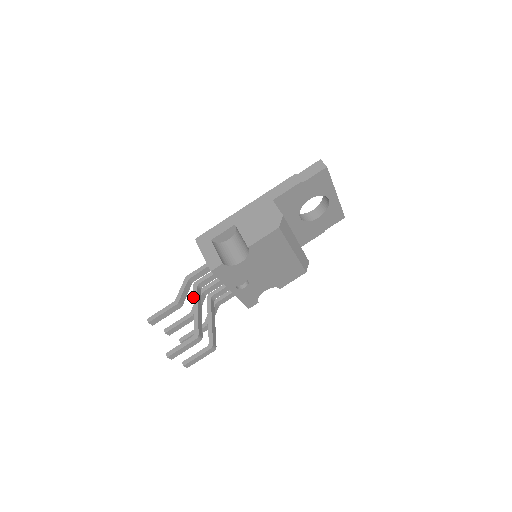
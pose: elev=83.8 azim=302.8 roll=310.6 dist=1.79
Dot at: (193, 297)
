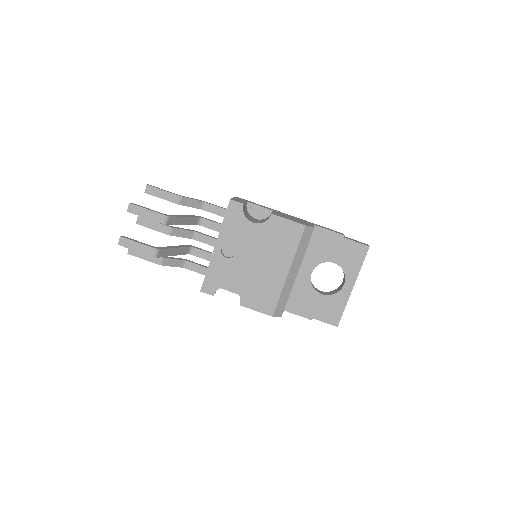
Dot at: (190, 215)
